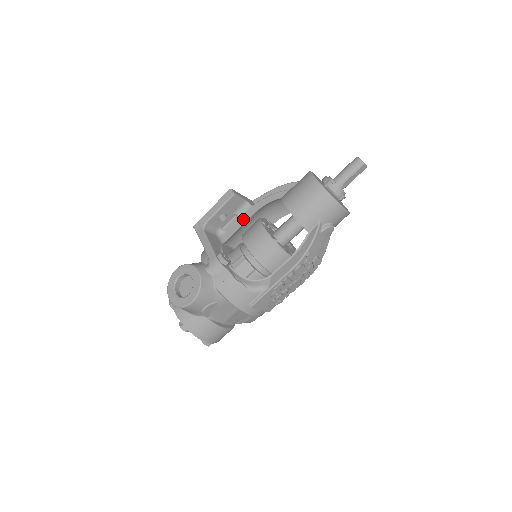
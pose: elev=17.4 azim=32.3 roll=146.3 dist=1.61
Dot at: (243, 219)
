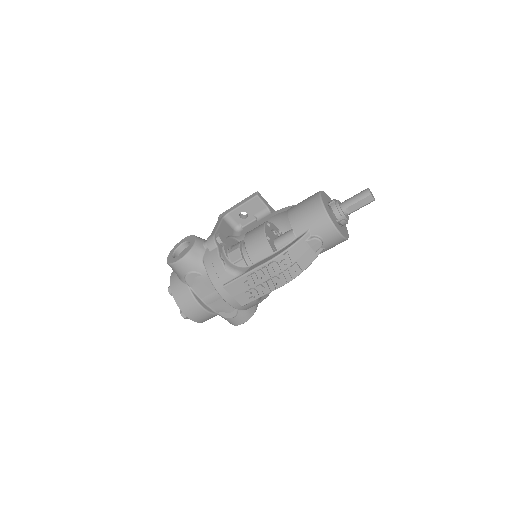
Dot at: (259, 222)
